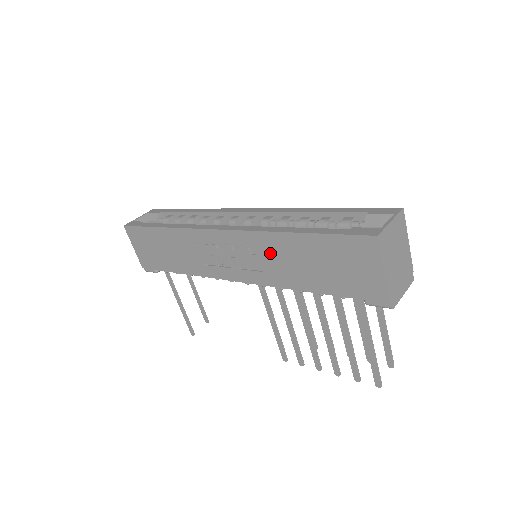
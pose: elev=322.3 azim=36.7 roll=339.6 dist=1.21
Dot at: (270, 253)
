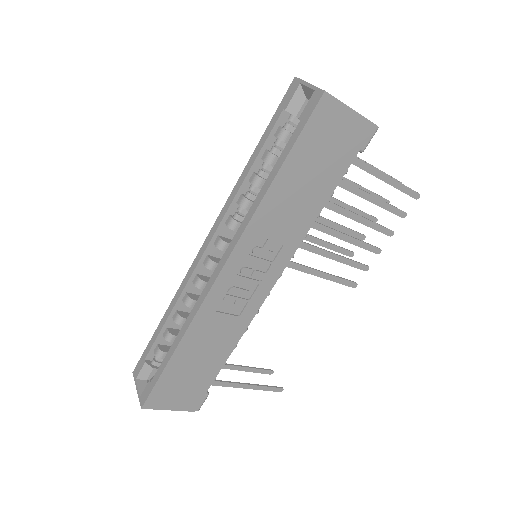
Dot at: (274, 223)
